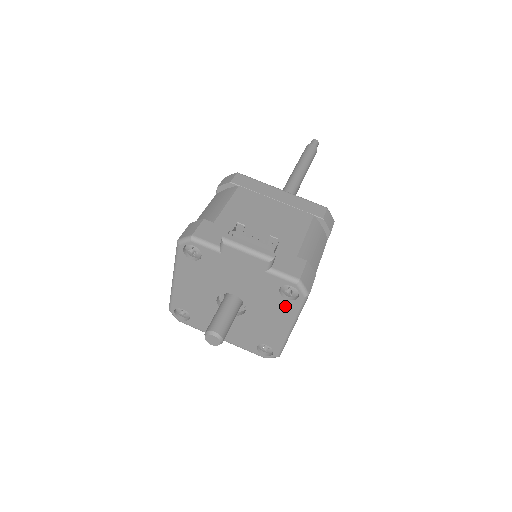
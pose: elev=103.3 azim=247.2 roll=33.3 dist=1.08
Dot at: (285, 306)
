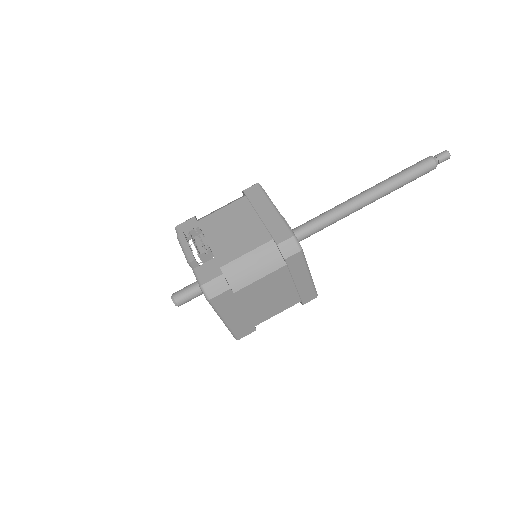
Dot at: occluded
